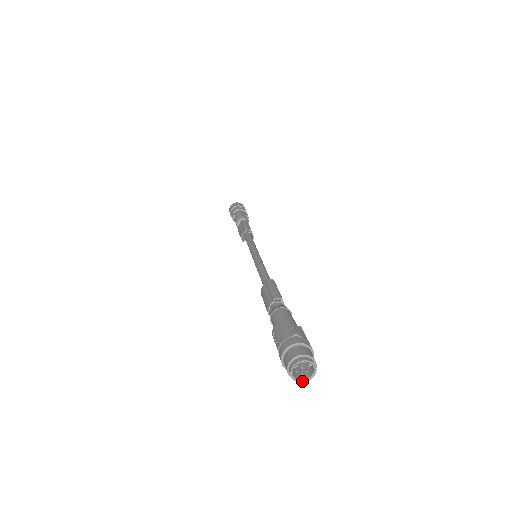
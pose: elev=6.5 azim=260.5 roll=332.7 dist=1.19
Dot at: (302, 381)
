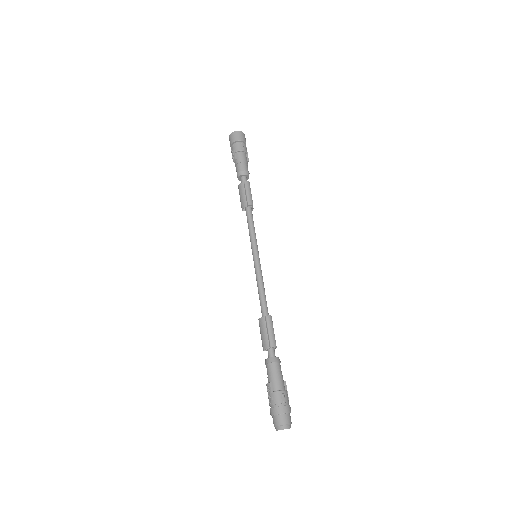
Dot at: occluded
